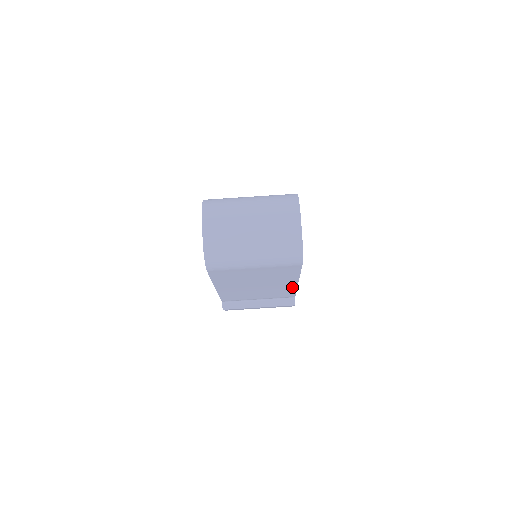
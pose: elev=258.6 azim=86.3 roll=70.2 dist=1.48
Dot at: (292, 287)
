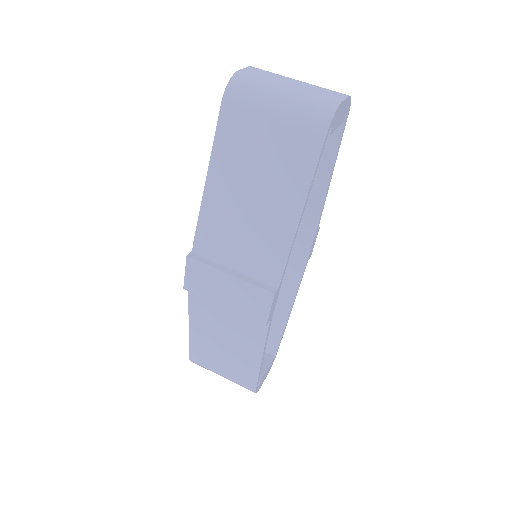
Dot at: (289, 231)
